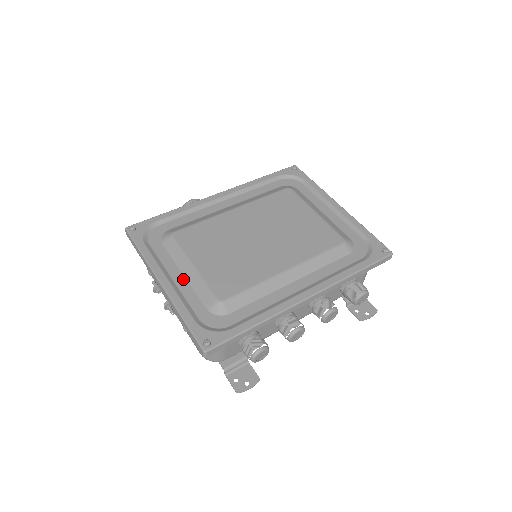
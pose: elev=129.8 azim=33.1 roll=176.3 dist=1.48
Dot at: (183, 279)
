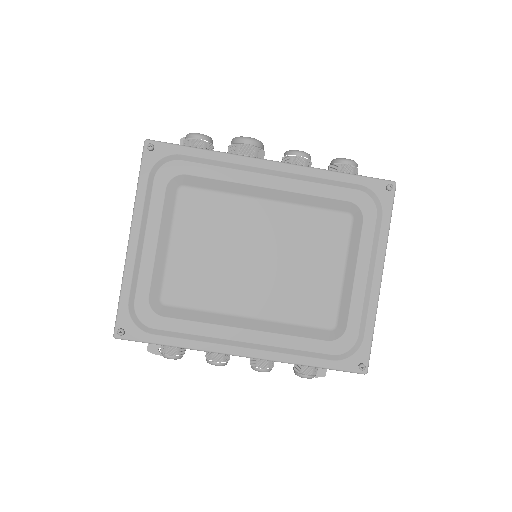
Dot at: (153, 248)
